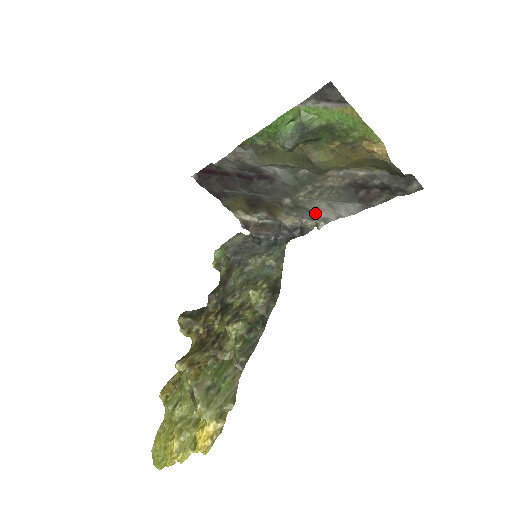
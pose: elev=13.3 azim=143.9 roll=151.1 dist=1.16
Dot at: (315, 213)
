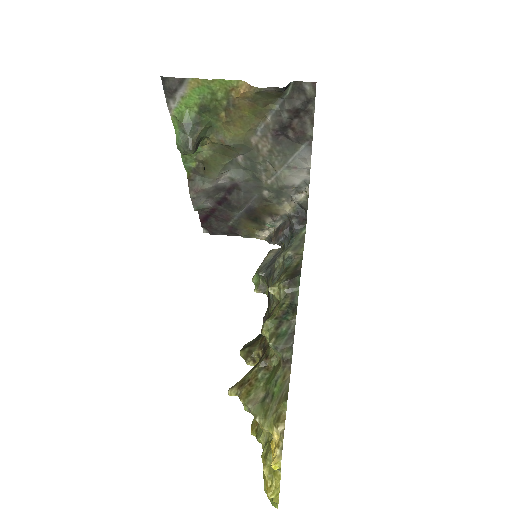
Dot at: (292, 184)
